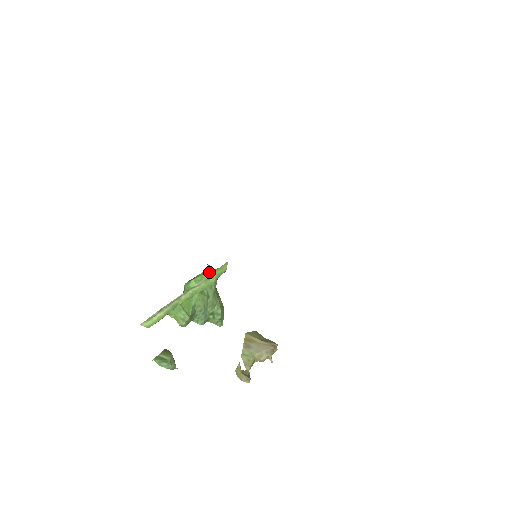
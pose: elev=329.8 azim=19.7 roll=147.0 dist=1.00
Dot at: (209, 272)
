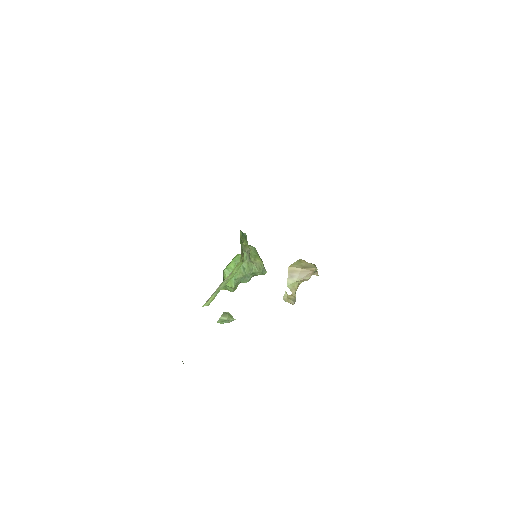
Dot at: (238, 255)
